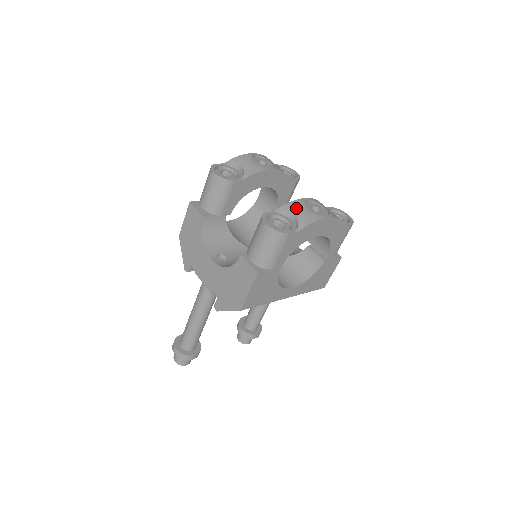
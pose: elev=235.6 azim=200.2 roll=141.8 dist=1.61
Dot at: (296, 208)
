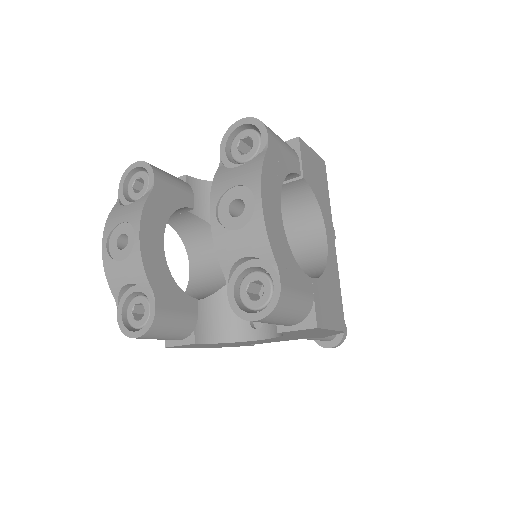
Dot at: (230, 248)
